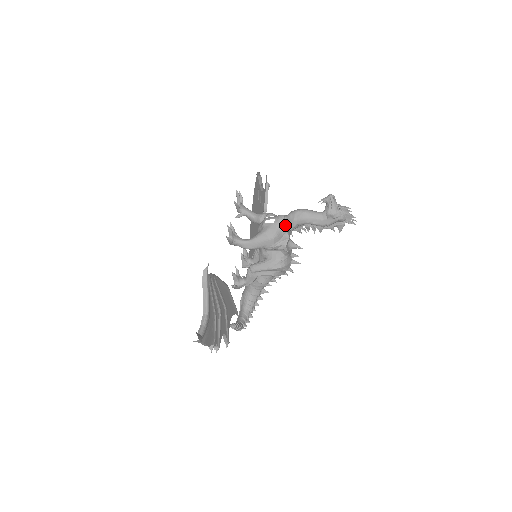
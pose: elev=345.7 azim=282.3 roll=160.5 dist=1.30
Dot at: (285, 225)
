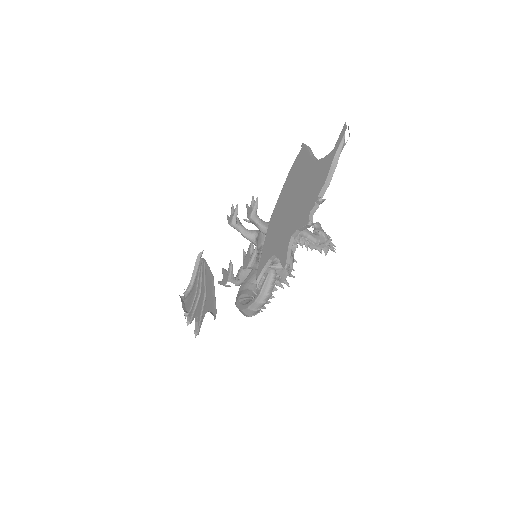
Dot at: occluded
